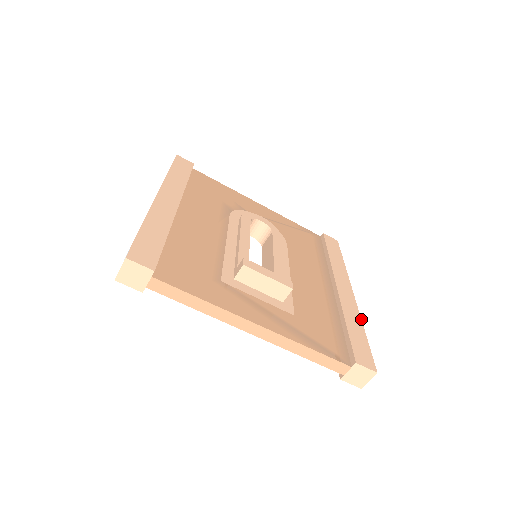
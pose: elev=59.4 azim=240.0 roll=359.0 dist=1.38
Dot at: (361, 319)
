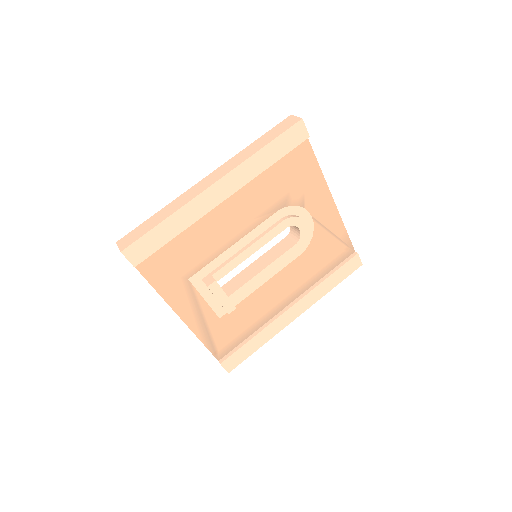
Dot at: (271, 338)
